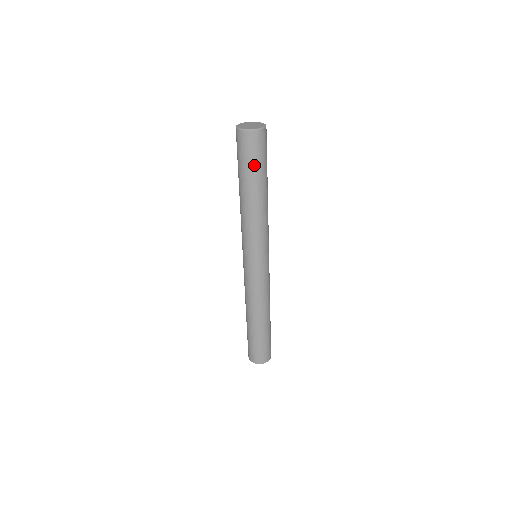
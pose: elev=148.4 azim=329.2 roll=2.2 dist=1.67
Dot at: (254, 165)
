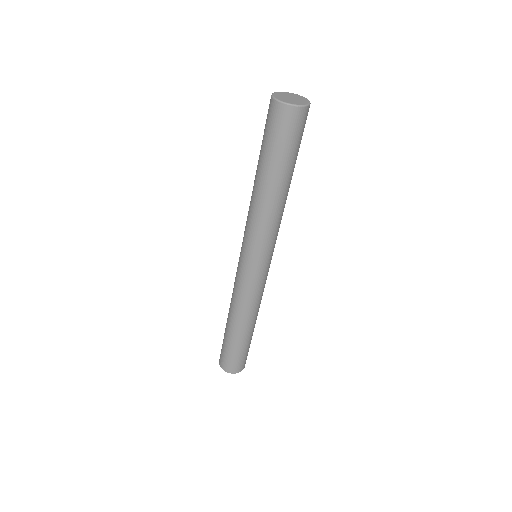
Dot at: (298, 149)
